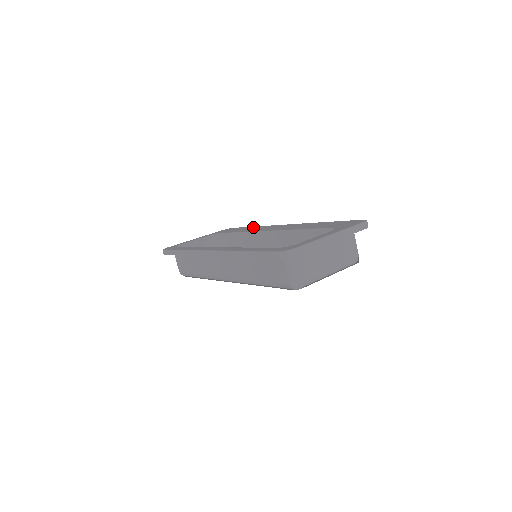
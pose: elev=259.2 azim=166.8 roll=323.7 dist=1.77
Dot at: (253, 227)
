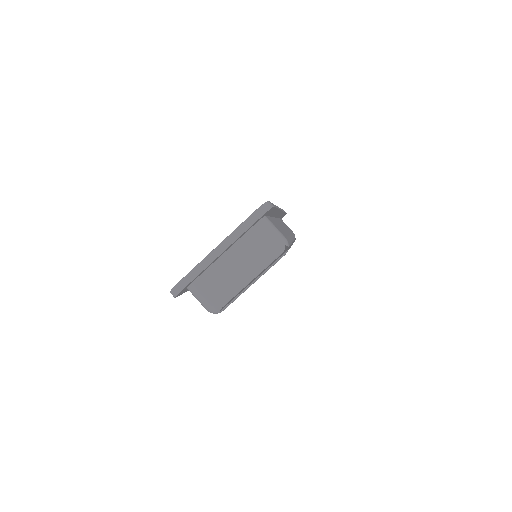
Dot at: occluded
